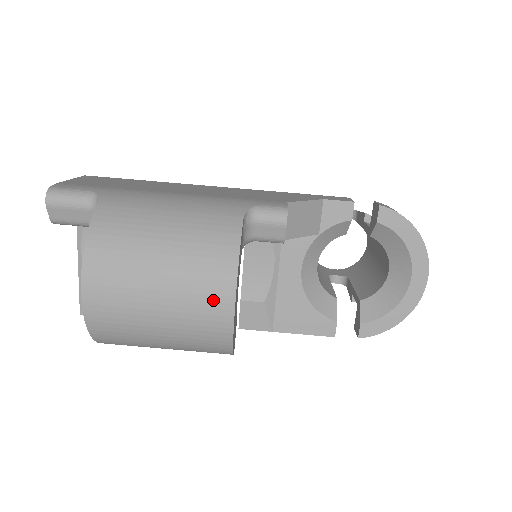
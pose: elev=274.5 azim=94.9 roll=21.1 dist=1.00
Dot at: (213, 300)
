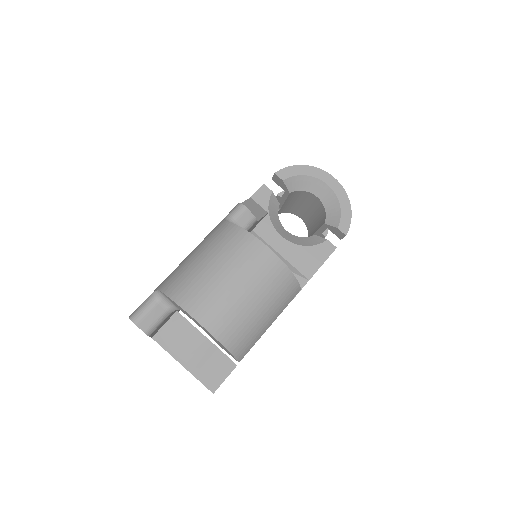
Dot at: (256, 255)
